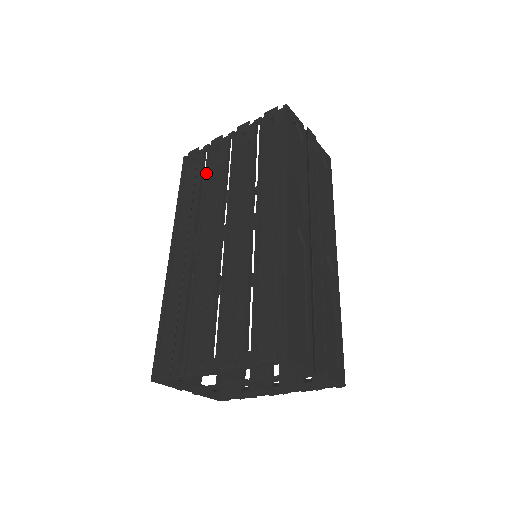
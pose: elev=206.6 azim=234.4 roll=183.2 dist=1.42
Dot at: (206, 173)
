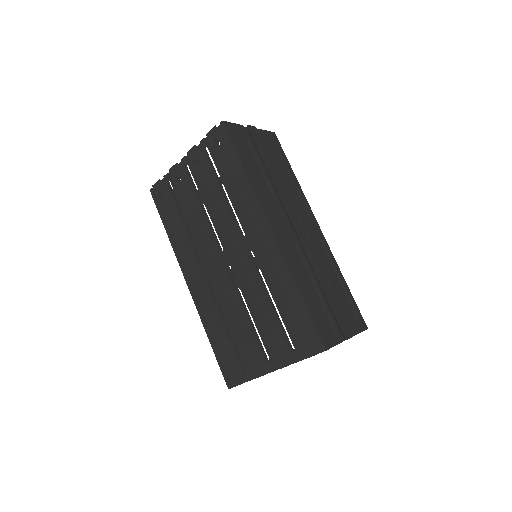
Dot at: (180, 203)
